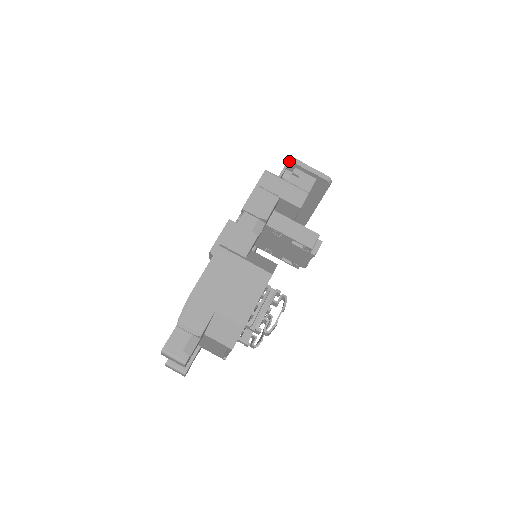
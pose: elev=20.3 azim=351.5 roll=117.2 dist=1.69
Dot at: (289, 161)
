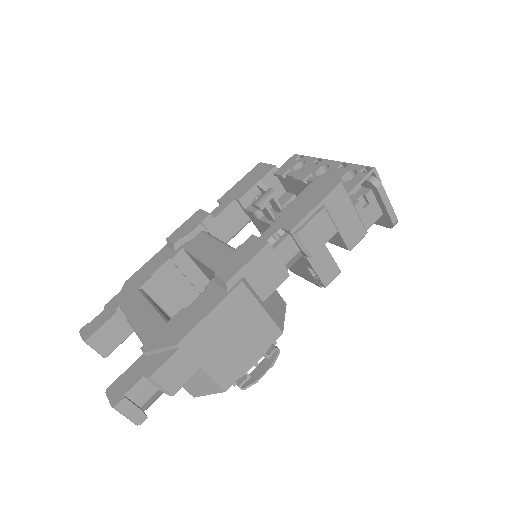
Dot at: (370, 175)
